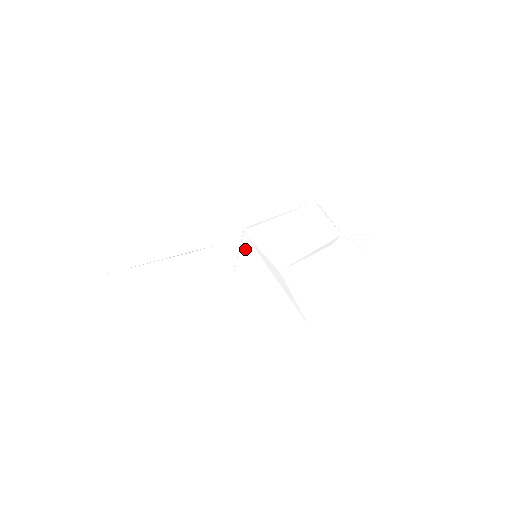
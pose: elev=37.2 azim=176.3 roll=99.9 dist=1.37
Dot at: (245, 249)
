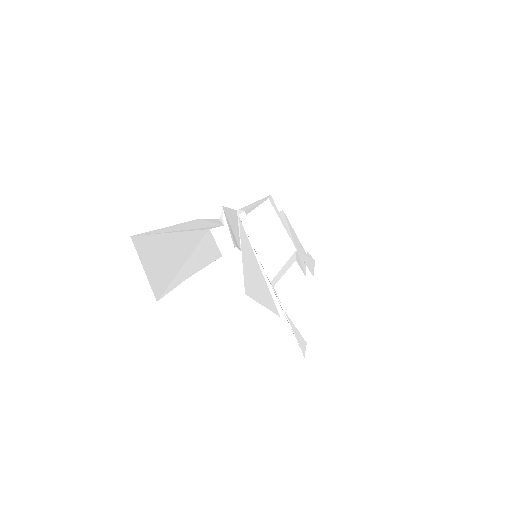
Dot at: (245, 241)
